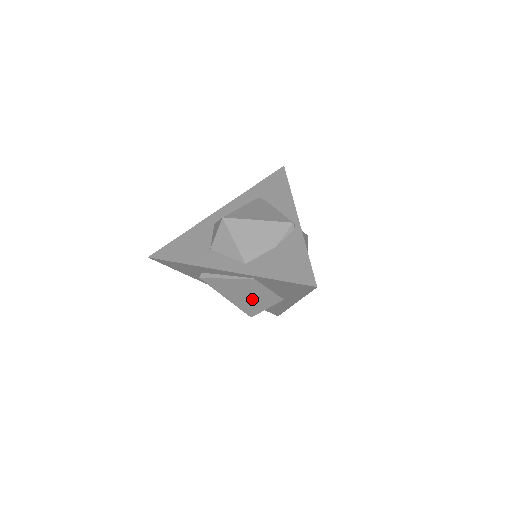
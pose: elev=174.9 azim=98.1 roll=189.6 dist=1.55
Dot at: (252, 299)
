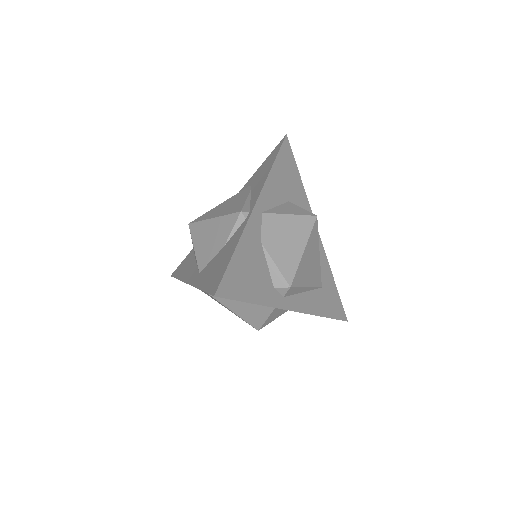
Dot at: (232, 311)
